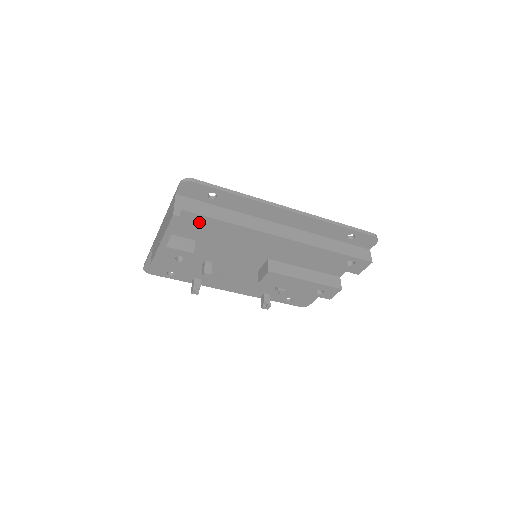
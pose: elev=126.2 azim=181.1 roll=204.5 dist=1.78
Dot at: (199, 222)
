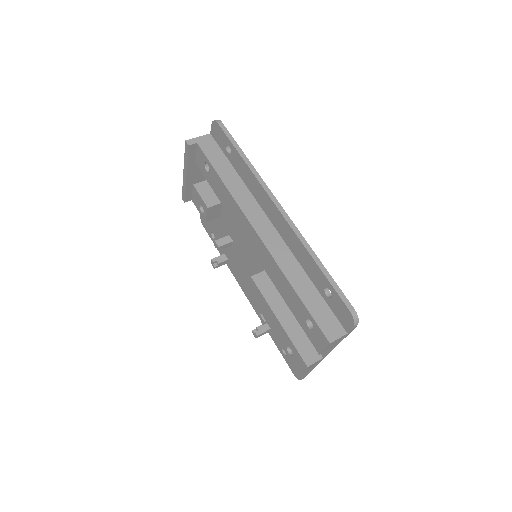
Dot at: occluded
